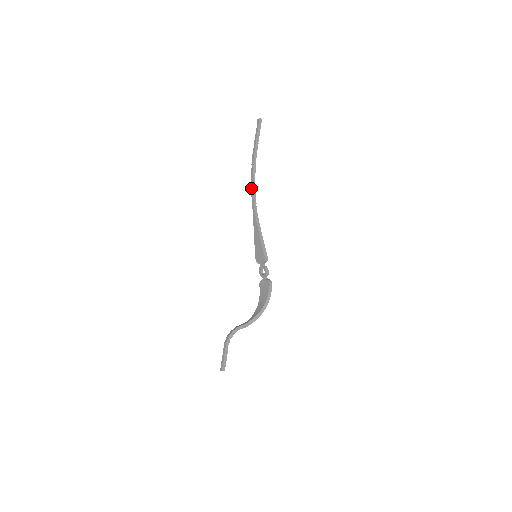
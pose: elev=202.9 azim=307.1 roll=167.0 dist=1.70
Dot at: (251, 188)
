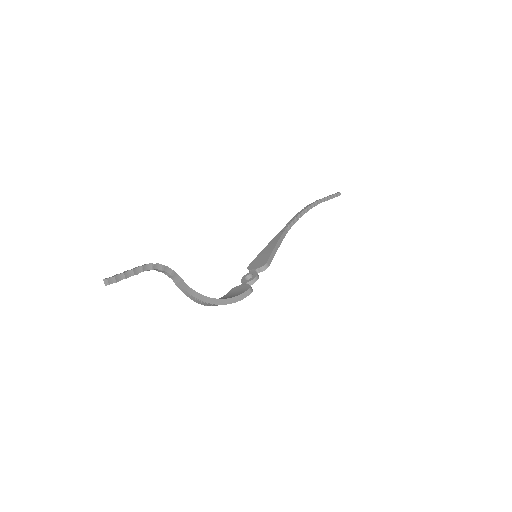
Dot at: (297, 213)
